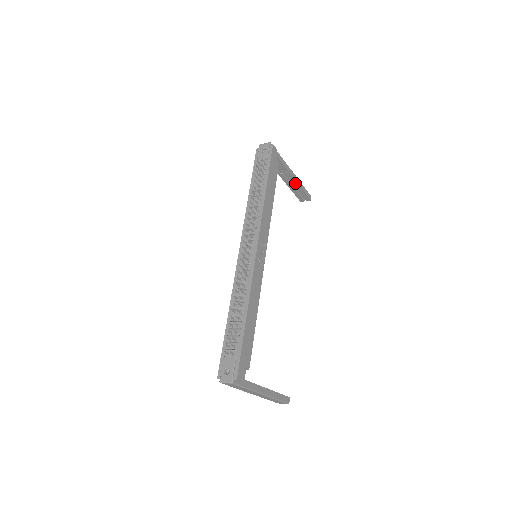
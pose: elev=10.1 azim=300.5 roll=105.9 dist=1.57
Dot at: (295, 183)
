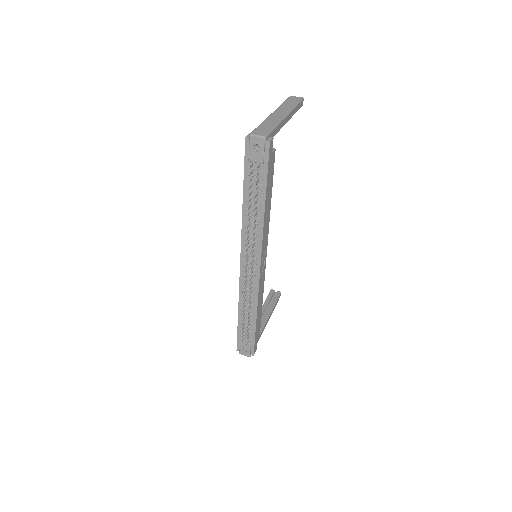
Dot at: occluded
